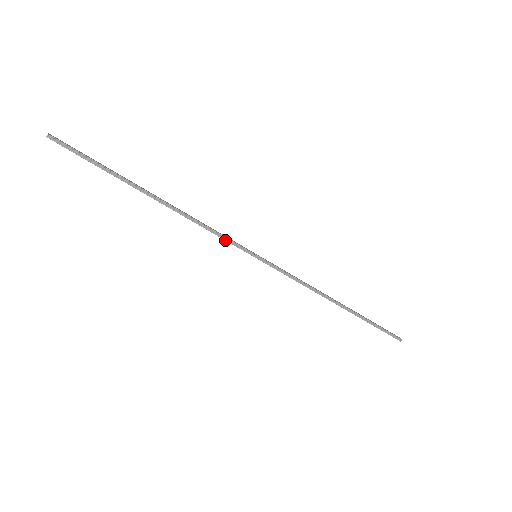
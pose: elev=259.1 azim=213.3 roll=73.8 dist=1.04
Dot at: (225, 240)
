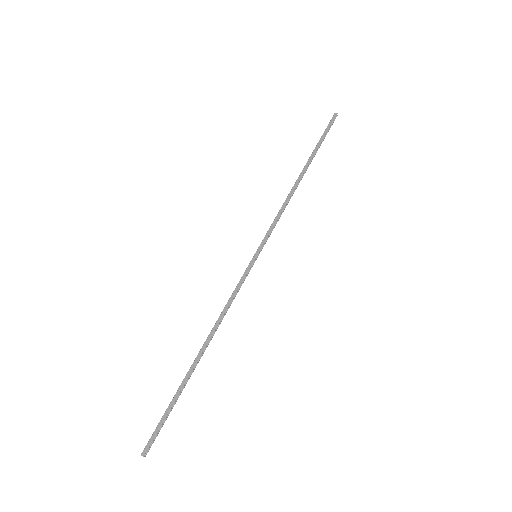
Dot at: occluded
